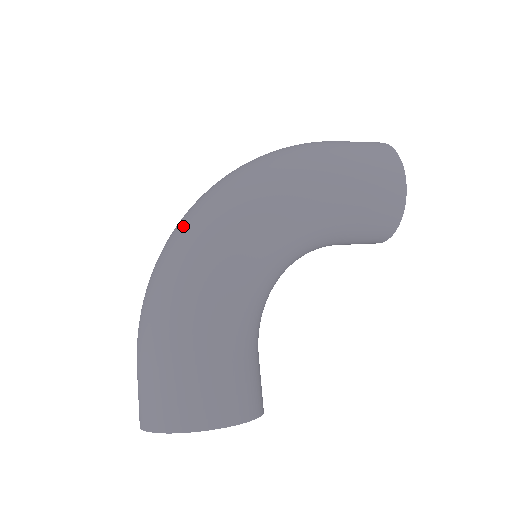
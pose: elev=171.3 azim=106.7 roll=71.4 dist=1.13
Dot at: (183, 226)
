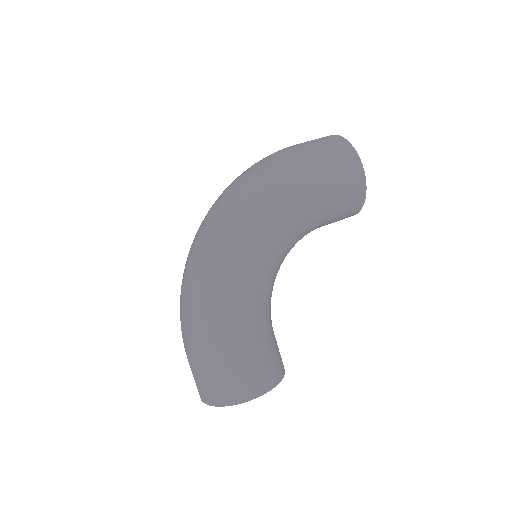
Dot at: (200, 255)
